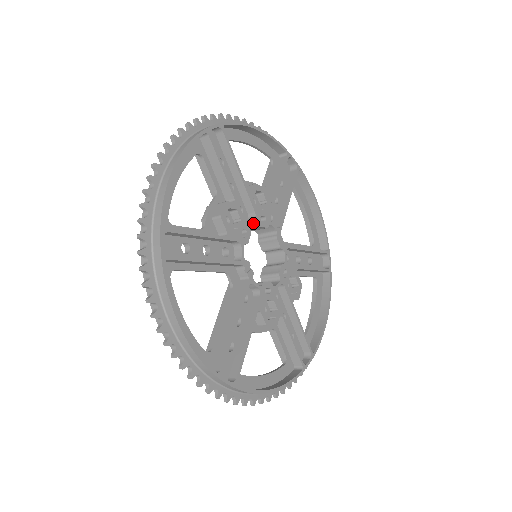
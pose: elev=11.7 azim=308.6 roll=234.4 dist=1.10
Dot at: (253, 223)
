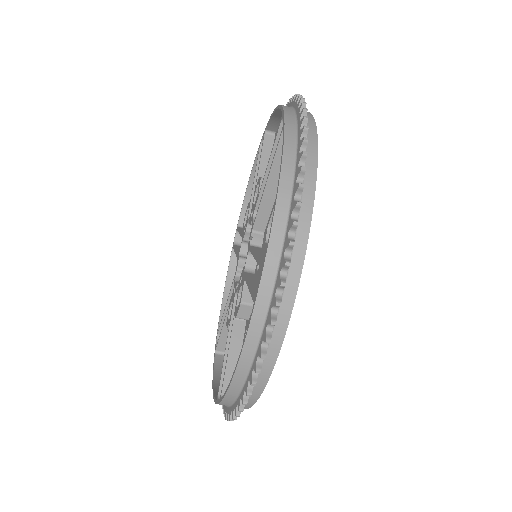
Dot at: occluded
